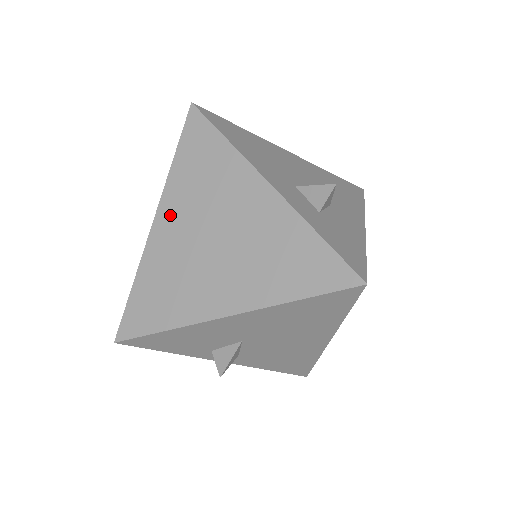
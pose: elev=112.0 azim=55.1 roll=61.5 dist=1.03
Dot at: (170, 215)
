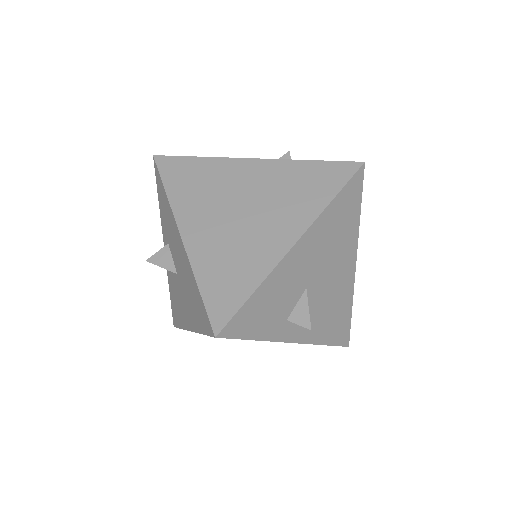
Dot at: (192, 221)
